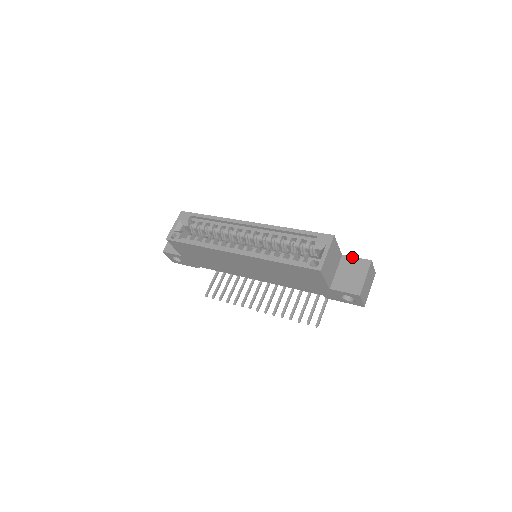
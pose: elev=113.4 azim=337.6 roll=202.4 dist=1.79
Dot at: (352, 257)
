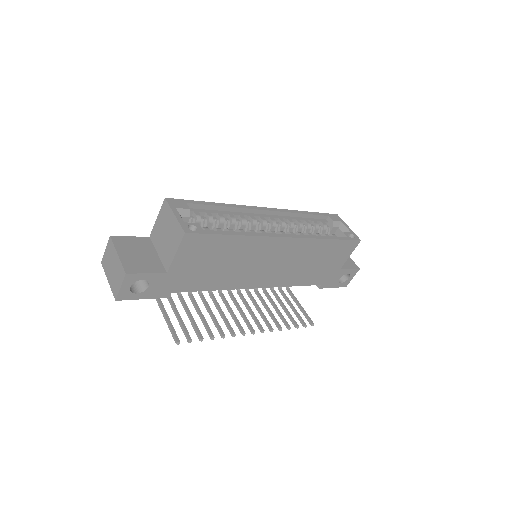
Dot at: occluded
